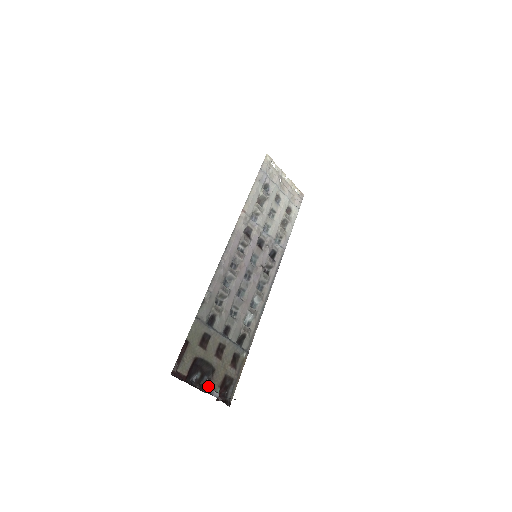
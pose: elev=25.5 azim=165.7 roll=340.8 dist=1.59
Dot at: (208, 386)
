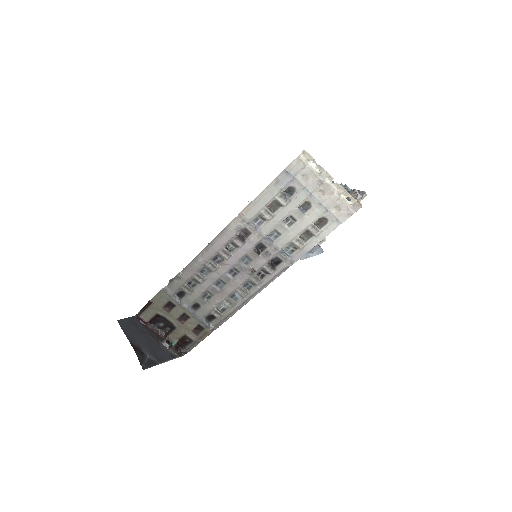
Dot at: (167, 335)
